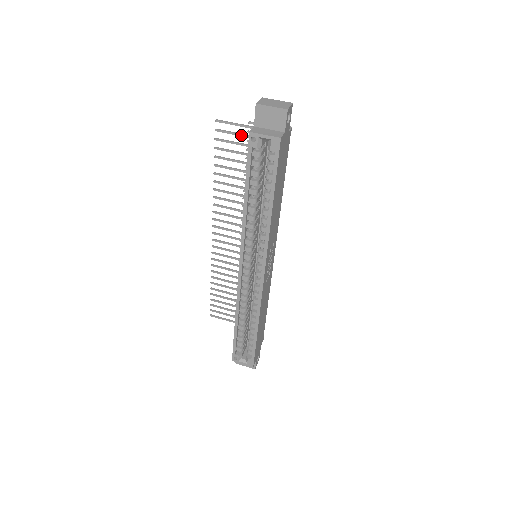
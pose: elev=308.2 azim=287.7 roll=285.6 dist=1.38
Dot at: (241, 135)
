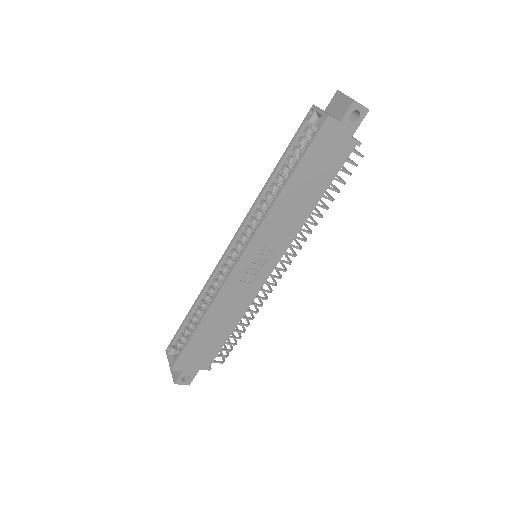
Dot at: occluded
